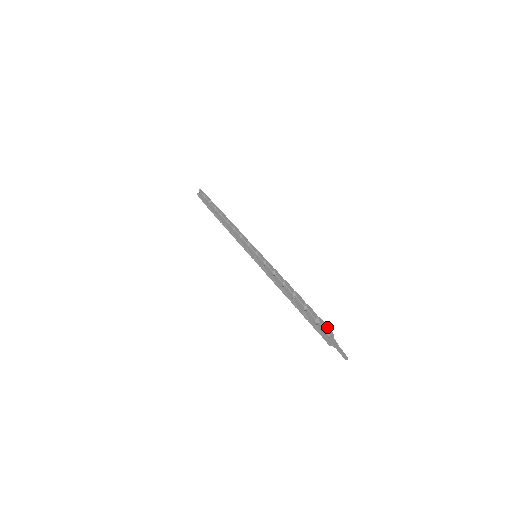
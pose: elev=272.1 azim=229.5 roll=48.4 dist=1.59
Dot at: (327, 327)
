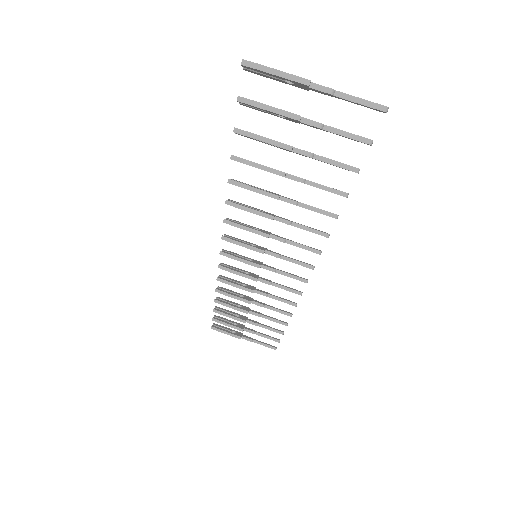
Dot at: occluded
